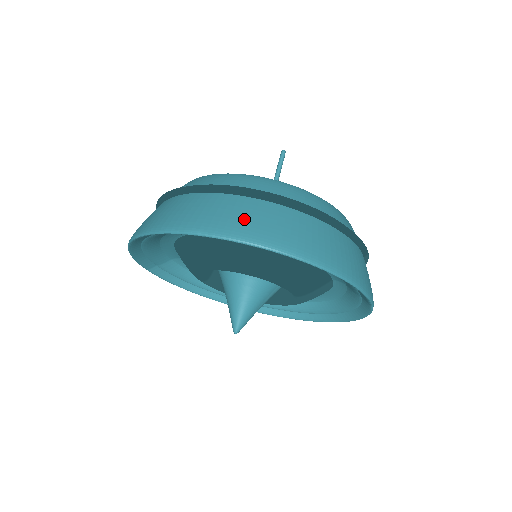
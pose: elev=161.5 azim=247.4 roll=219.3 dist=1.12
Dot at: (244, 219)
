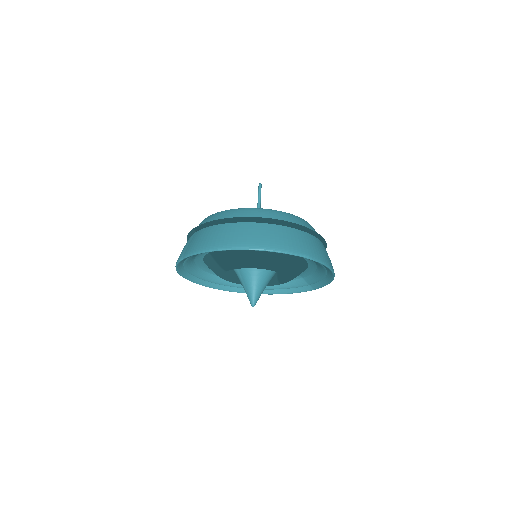
Dot at: (318, 249)
